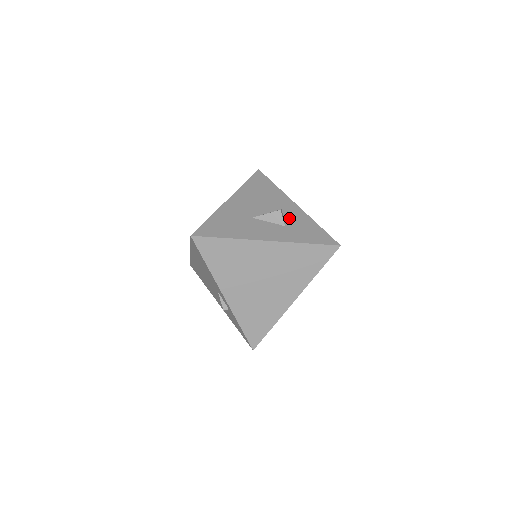
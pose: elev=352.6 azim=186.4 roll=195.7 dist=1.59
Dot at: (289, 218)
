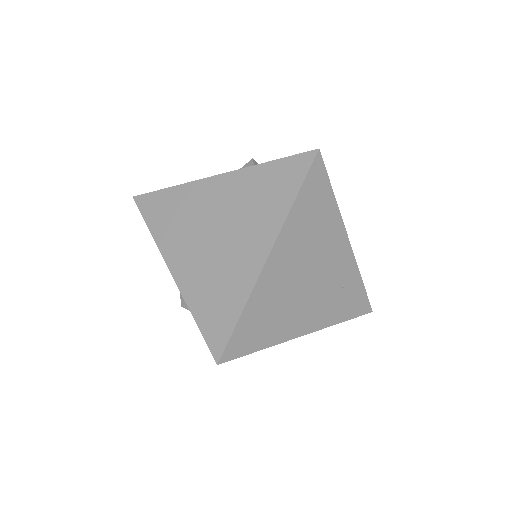
Dot at: occluded
